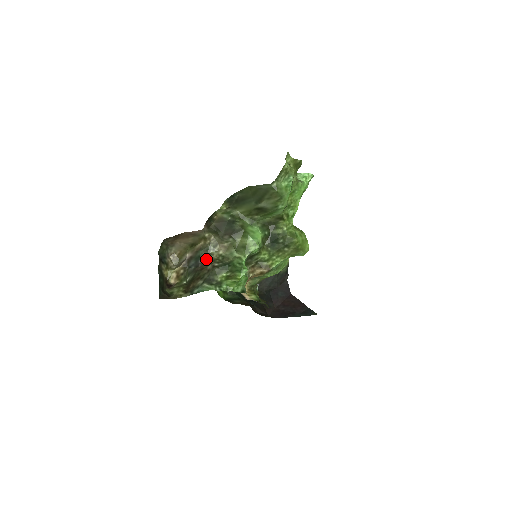
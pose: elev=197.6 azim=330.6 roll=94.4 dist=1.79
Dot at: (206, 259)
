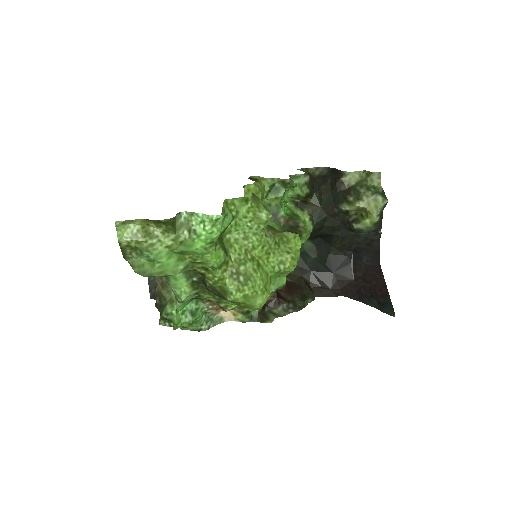
Dot at: (156, 286)
